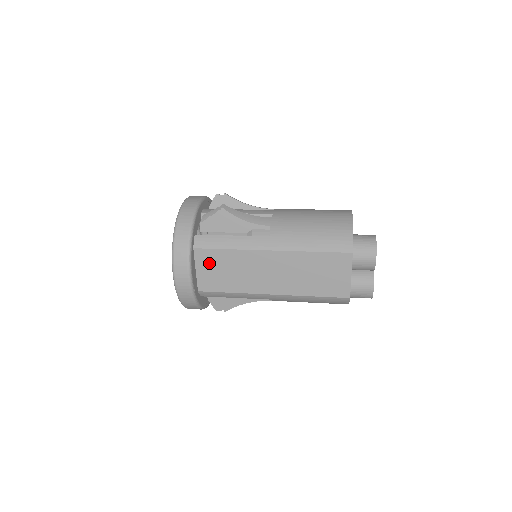
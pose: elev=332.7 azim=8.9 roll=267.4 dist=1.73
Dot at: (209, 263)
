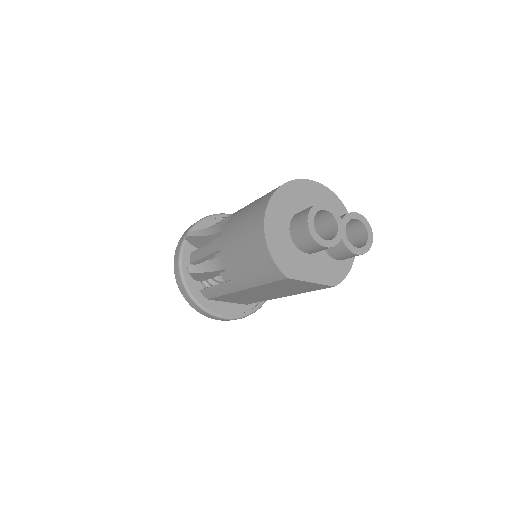
Dot at: (226, 300)
